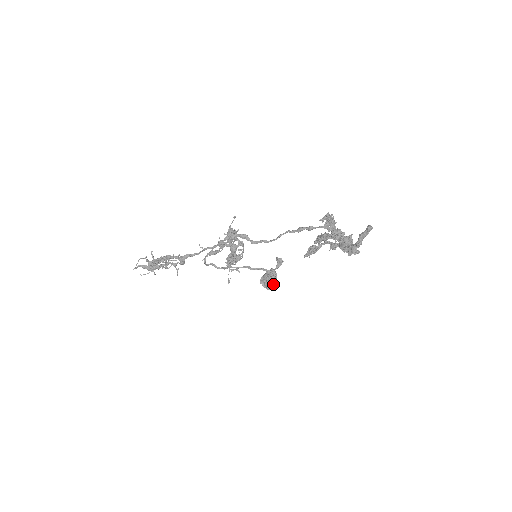
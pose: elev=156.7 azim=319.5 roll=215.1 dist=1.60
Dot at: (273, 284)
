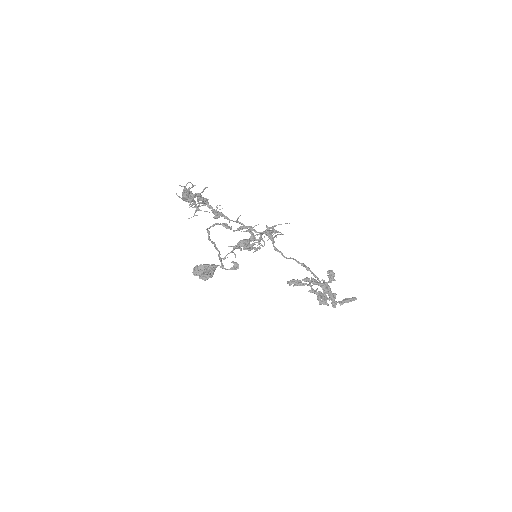
Dot at: occluded
